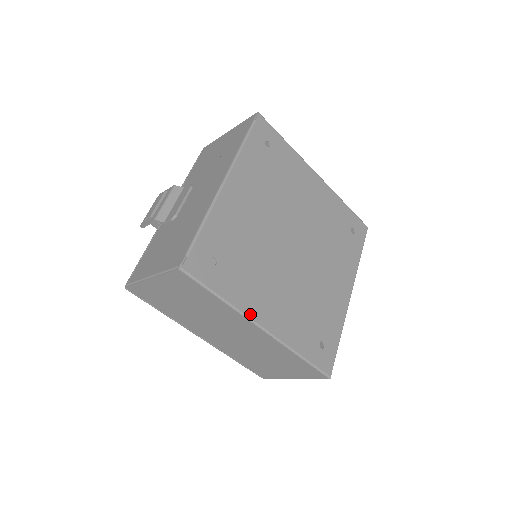
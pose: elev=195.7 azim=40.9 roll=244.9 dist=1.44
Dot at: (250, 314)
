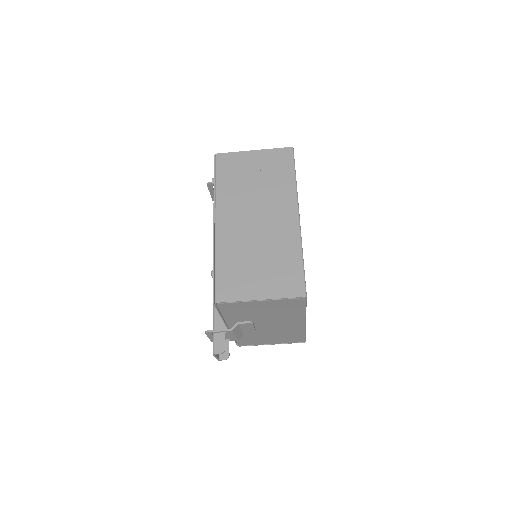
Dot at: (298, 203)
